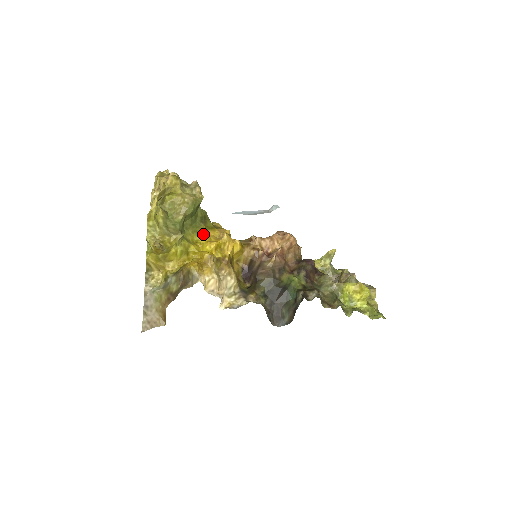
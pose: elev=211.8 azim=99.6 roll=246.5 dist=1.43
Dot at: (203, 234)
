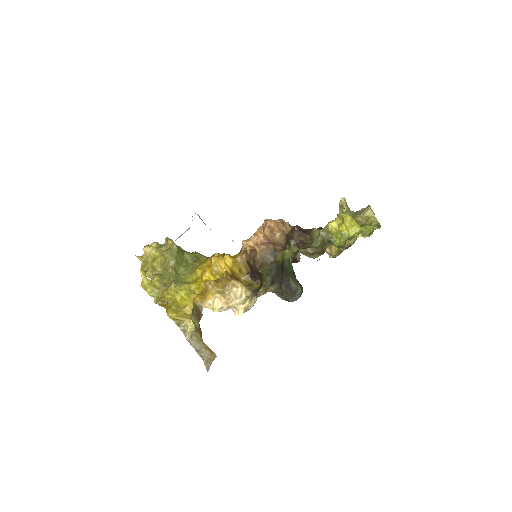
Dot at: (197, 270)
